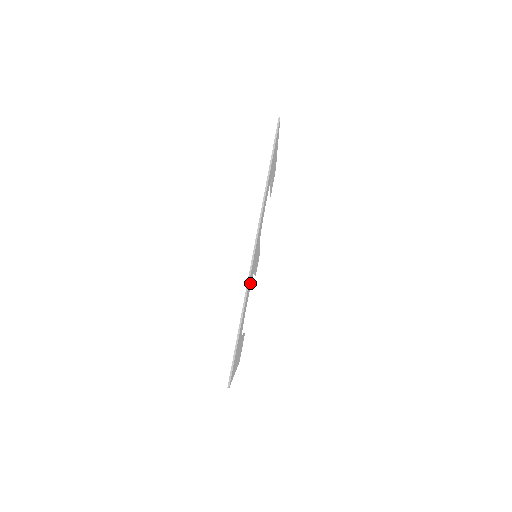
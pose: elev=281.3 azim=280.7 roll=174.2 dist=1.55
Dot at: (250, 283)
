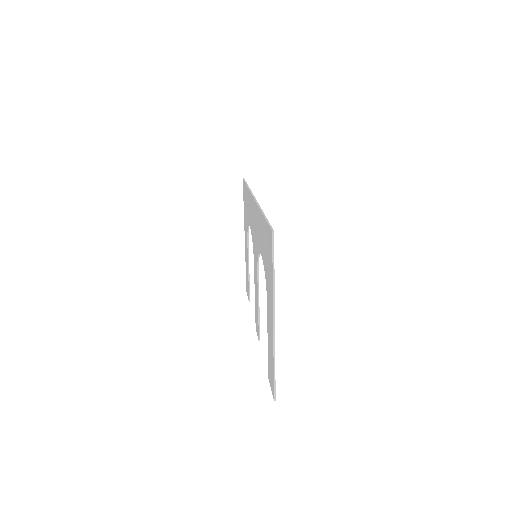
Dot at: occluded
